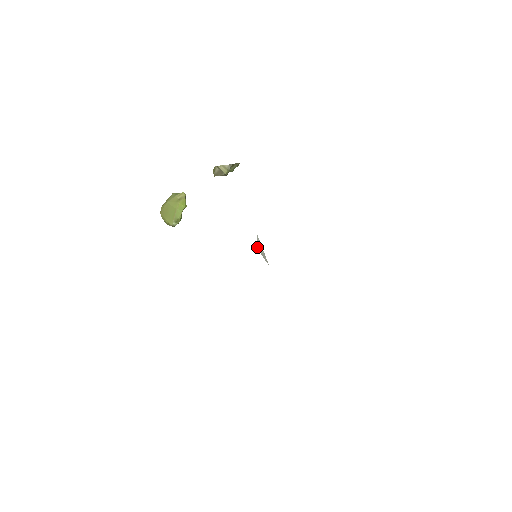
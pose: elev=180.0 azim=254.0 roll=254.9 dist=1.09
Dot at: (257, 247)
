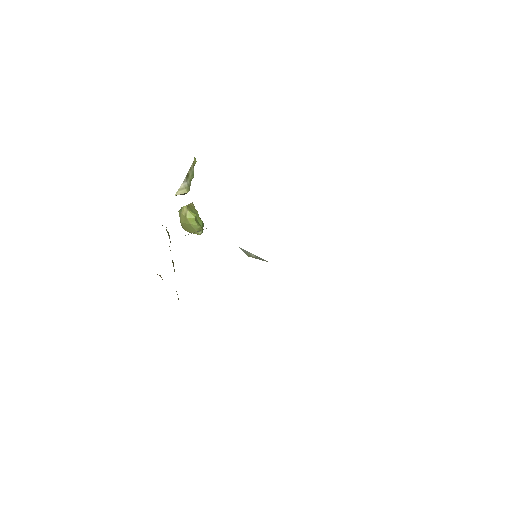
Dot at: occluded
